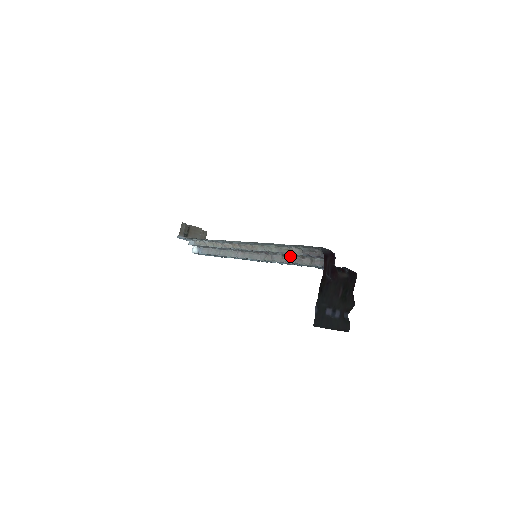
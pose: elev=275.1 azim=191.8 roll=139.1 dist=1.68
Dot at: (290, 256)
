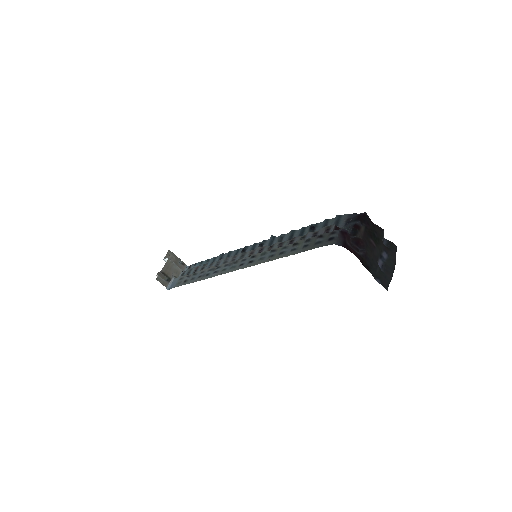
Dot at: (290, 240)
